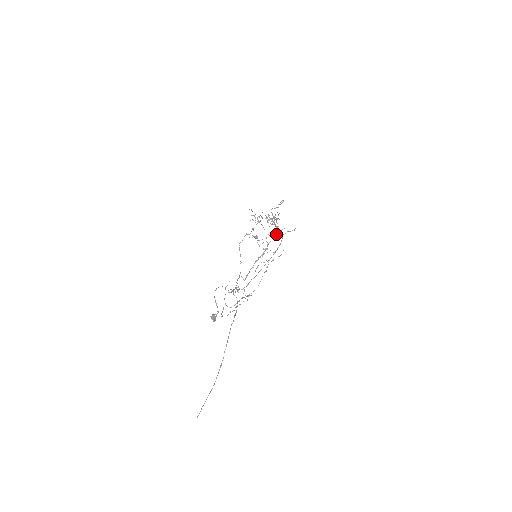
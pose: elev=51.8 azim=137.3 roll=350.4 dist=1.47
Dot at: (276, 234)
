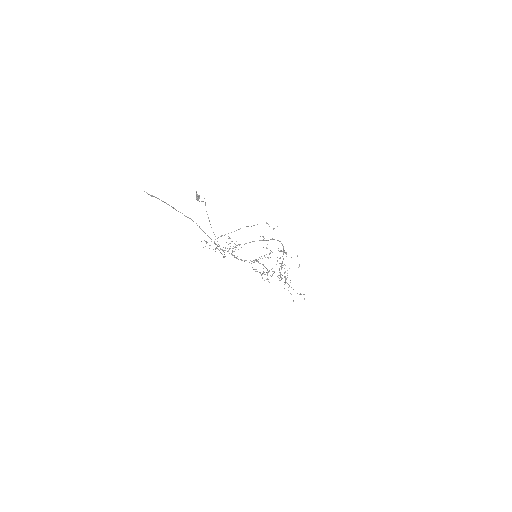
Dot at: occluded
